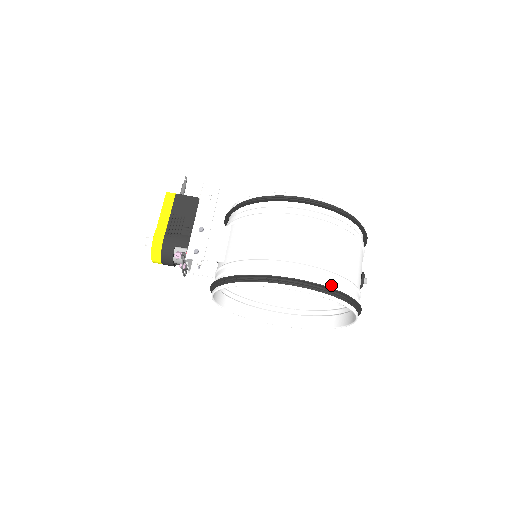
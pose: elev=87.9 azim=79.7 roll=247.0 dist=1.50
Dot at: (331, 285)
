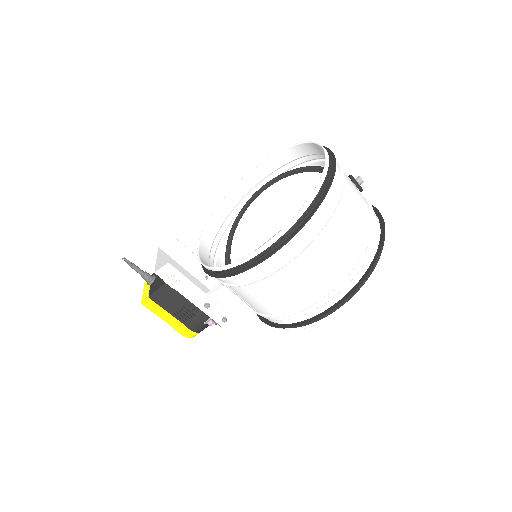
Dot at: (359, 273)
